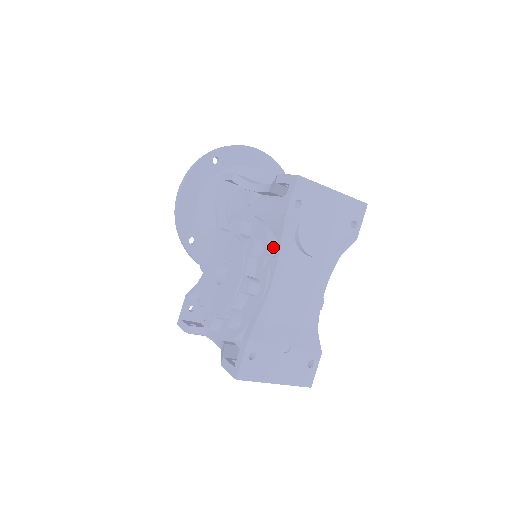
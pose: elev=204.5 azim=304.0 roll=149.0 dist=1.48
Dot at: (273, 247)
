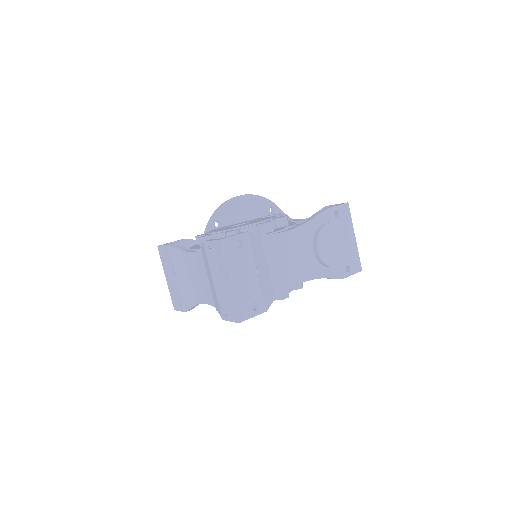
Dot at: occluded
